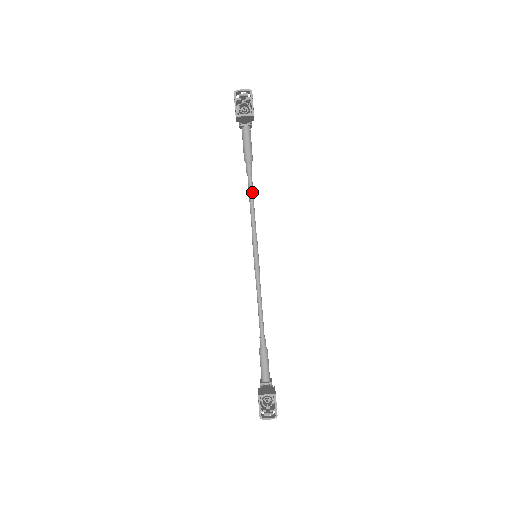
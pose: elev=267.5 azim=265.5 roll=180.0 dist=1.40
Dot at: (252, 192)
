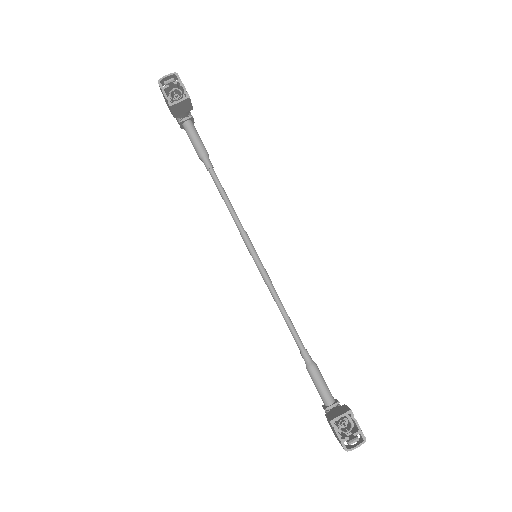
Dot at: (222, 188)
